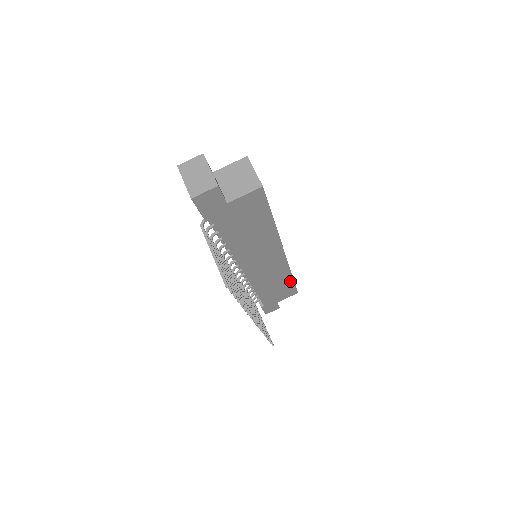
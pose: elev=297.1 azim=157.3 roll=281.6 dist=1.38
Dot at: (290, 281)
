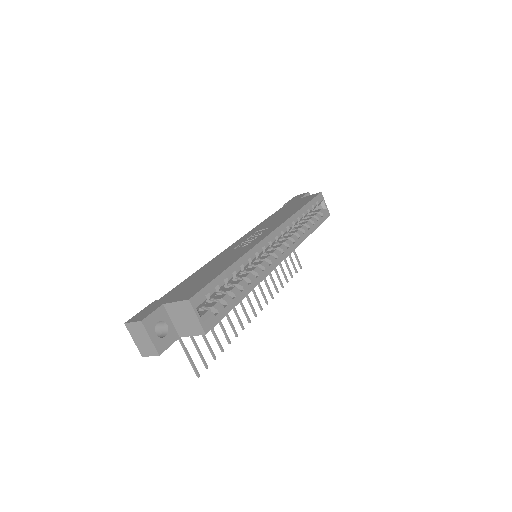
Dot at: occluded
